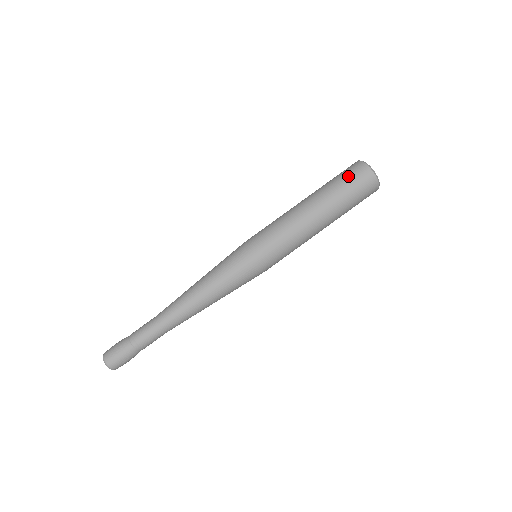
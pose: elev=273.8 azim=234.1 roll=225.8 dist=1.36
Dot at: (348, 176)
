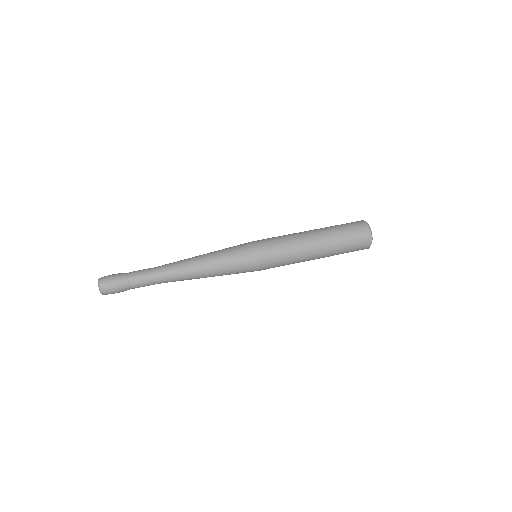
Dot at: (352, 228)
